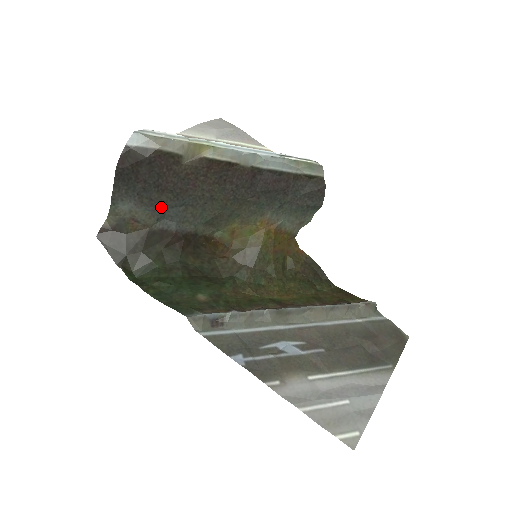
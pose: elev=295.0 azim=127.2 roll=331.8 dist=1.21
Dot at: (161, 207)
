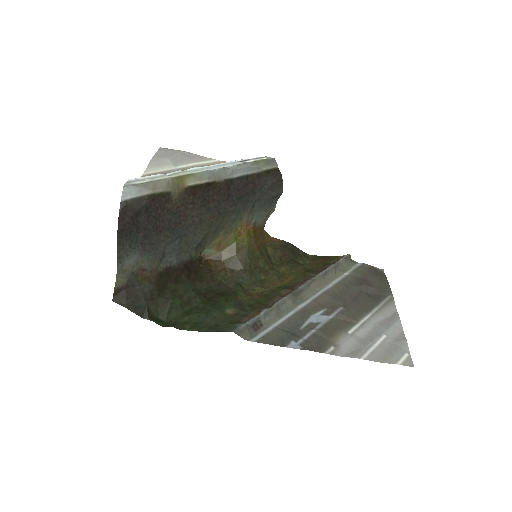
Dot at: (160, 247)
